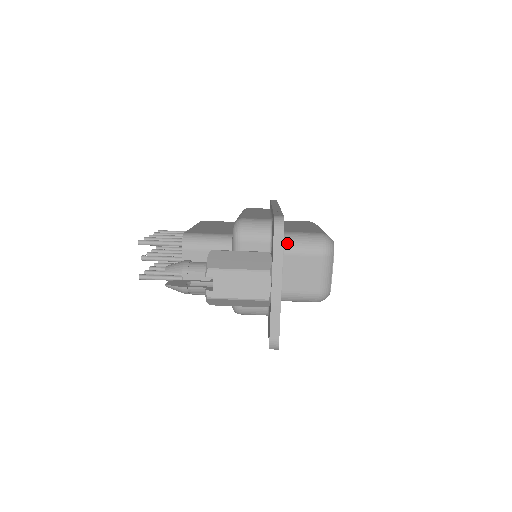
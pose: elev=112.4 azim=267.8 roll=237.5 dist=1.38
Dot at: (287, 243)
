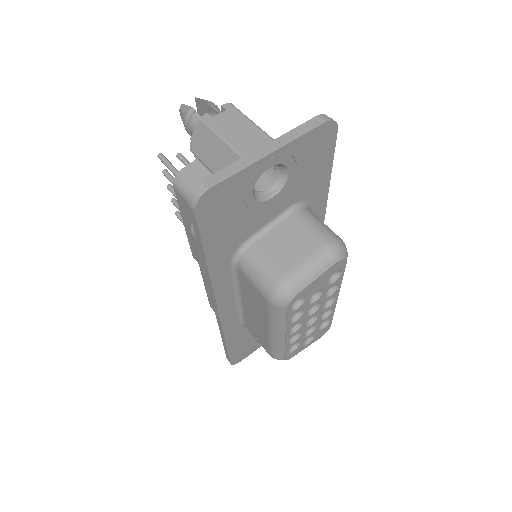
Dot at: (305, 210)
